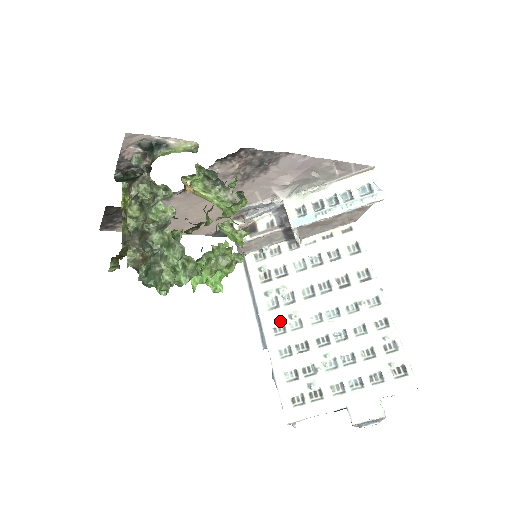
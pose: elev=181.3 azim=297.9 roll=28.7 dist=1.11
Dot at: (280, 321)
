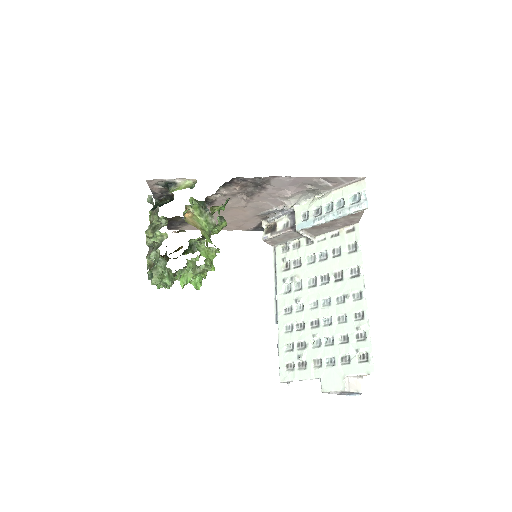
Dot at: (289, 304)
